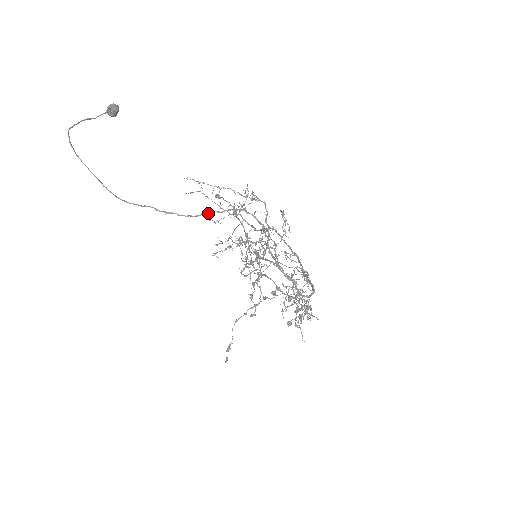
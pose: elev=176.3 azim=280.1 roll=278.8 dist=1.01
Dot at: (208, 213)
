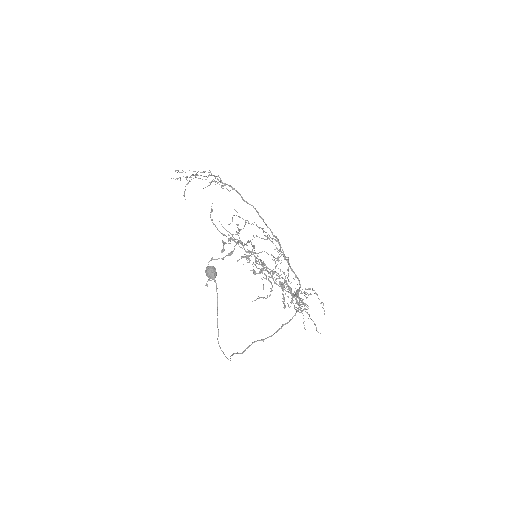
Dot at: occluded
